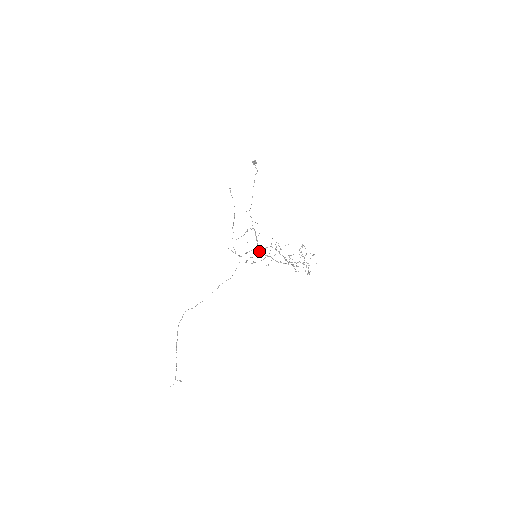
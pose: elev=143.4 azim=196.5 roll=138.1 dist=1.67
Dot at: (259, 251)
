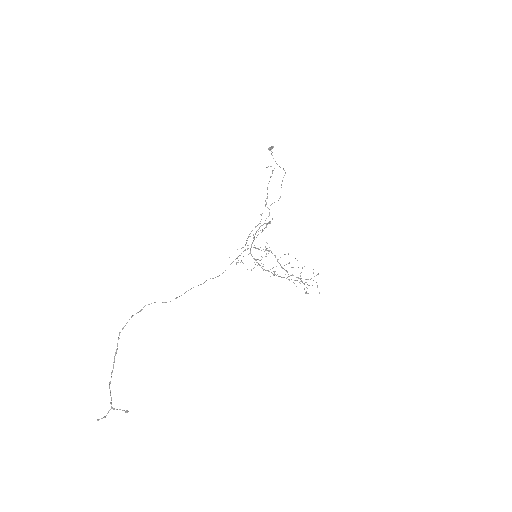
Dot at: (250, 251)
